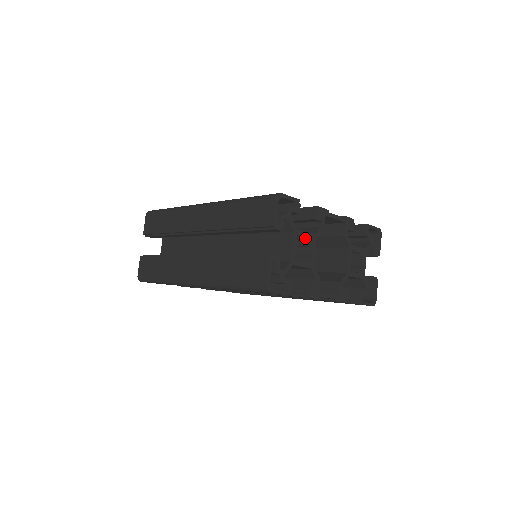
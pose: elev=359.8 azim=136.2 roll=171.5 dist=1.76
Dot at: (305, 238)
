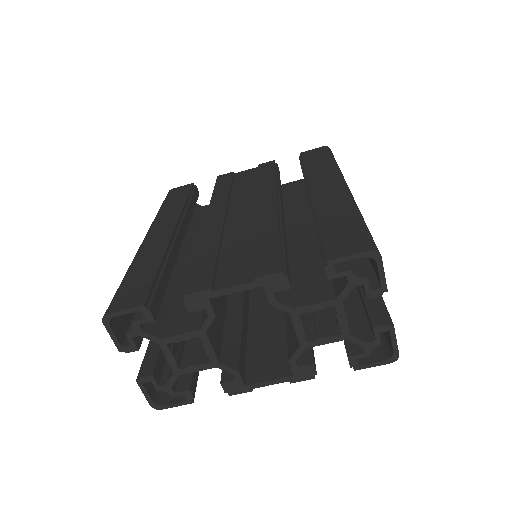
Dot at: (187, 338)
